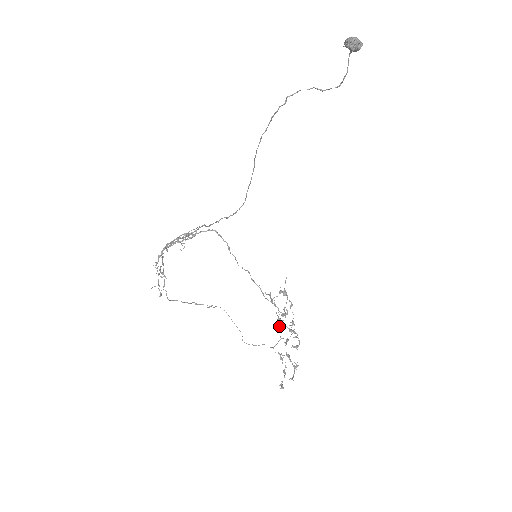
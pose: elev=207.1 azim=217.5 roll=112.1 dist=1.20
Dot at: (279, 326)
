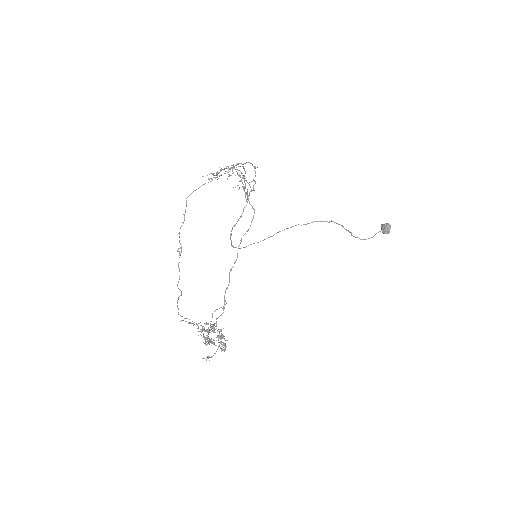
Dot at: (204, 330)
